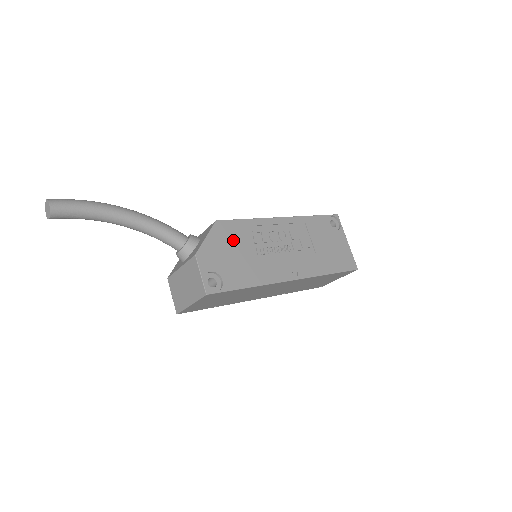
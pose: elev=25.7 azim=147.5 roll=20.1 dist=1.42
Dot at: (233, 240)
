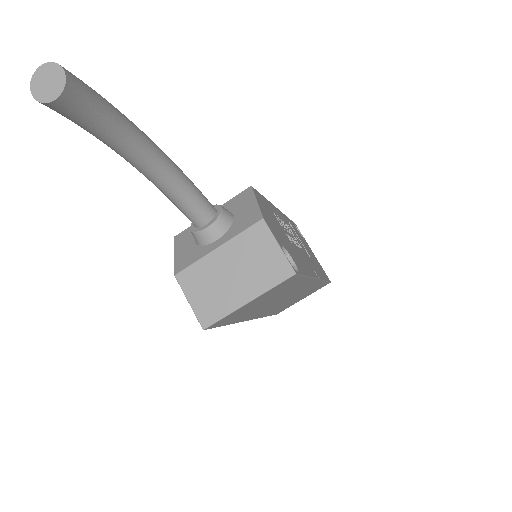
Dot at: (271, 215)
